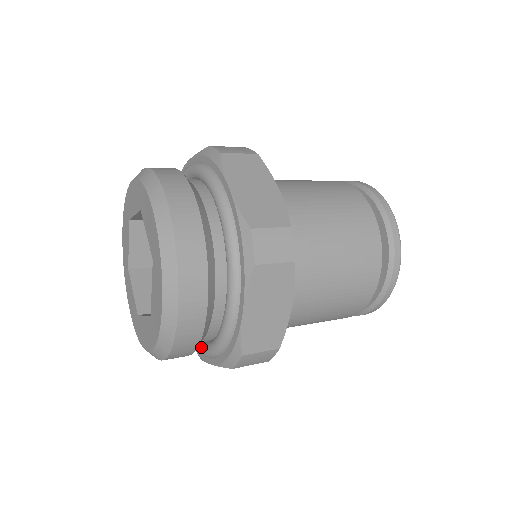
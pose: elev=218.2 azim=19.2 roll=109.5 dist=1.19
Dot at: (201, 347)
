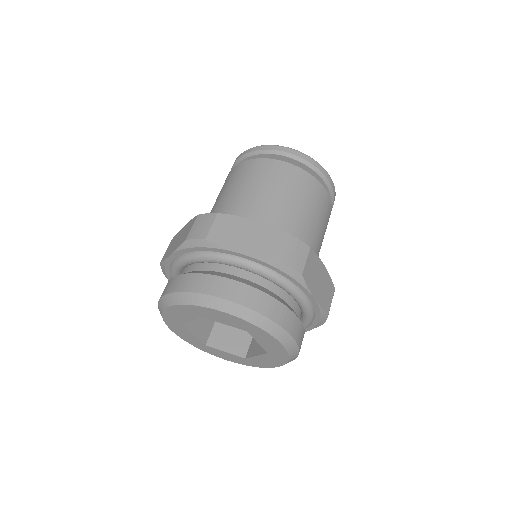
Dot at: occluded
